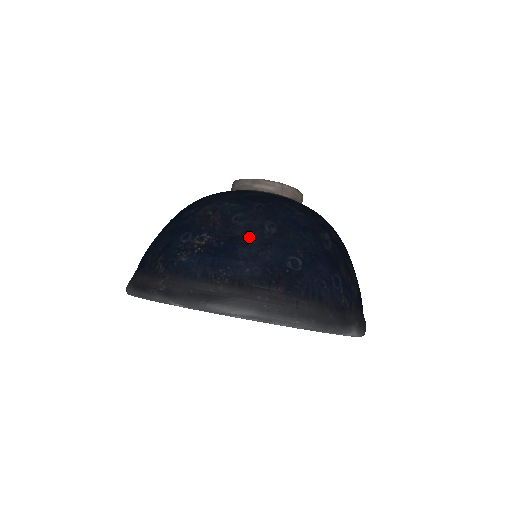
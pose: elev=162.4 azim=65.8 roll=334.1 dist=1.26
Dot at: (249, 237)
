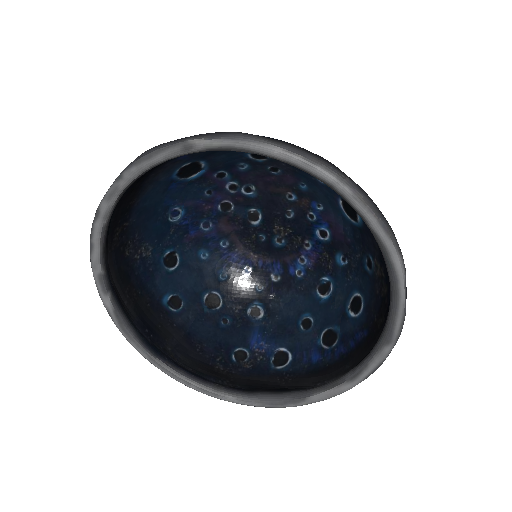
Dot at: occluded
